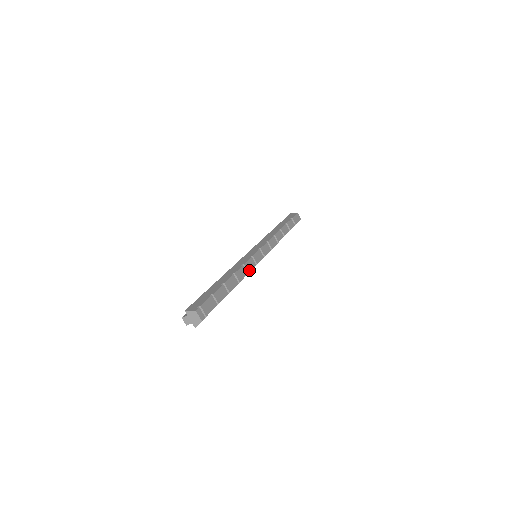
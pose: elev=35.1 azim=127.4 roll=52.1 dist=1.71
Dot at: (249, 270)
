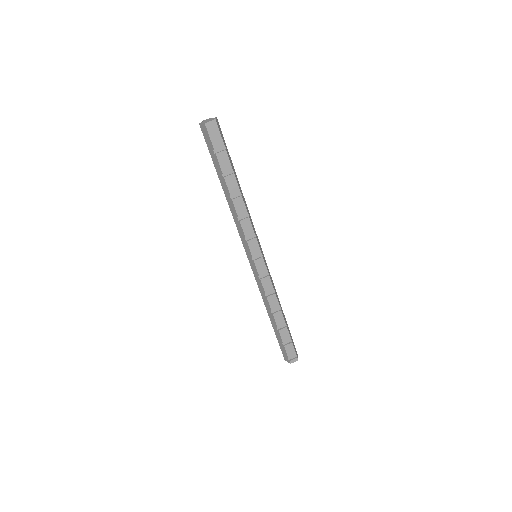
Dot at: (272, 289)
